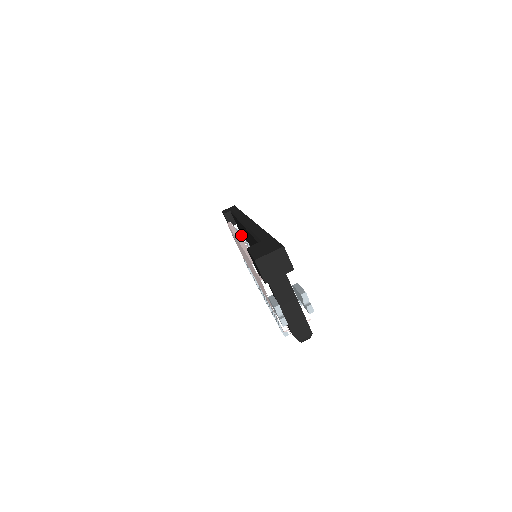
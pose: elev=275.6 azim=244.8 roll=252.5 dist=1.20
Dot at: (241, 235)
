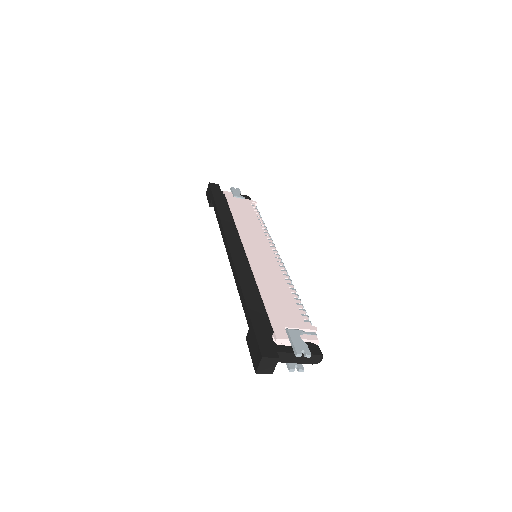
Dot at: occluded
